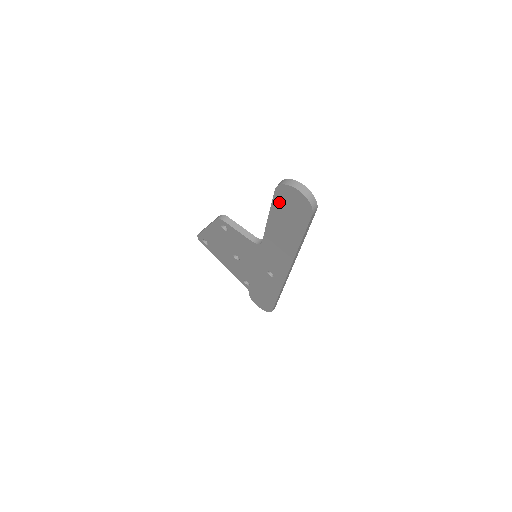
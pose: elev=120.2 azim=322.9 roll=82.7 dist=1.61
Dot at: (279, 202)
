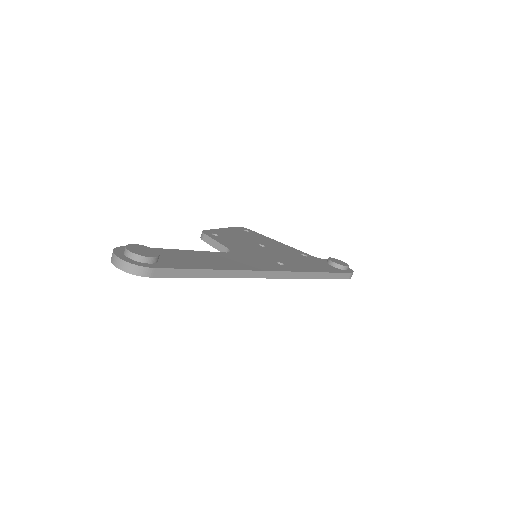
Dot at: occluded
